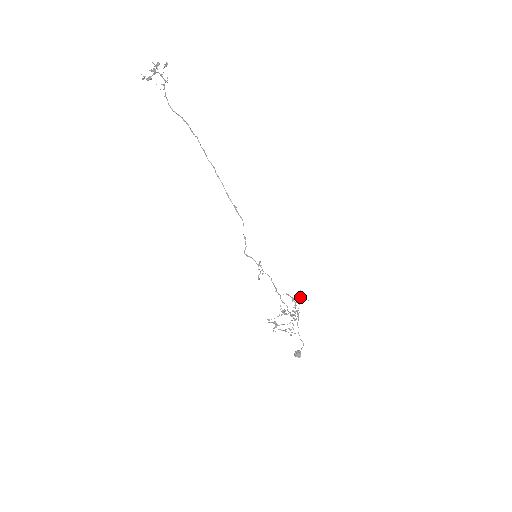
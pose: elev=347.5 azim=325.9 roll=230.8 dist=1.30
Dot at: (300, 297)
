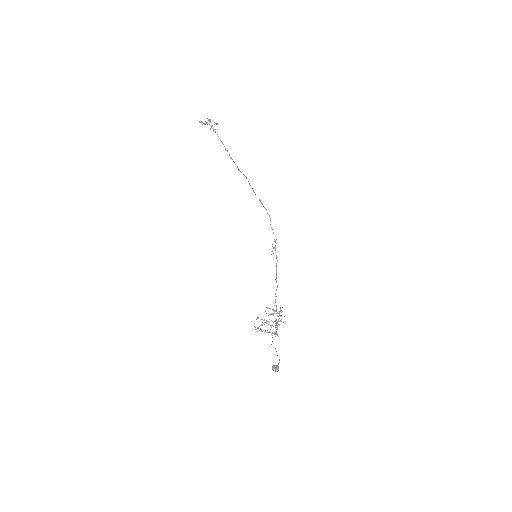
Dot at: (281, 311)
